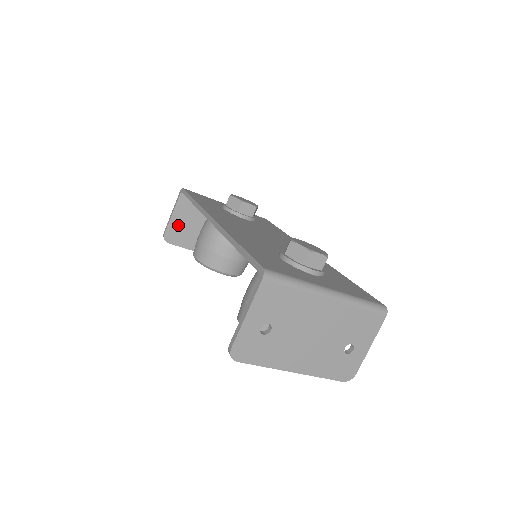
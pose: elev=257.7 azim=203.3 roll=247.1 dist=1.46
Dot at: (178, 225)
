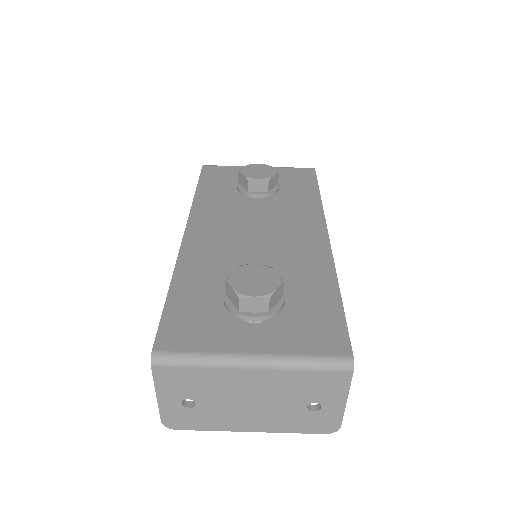
Dot at: occluded
